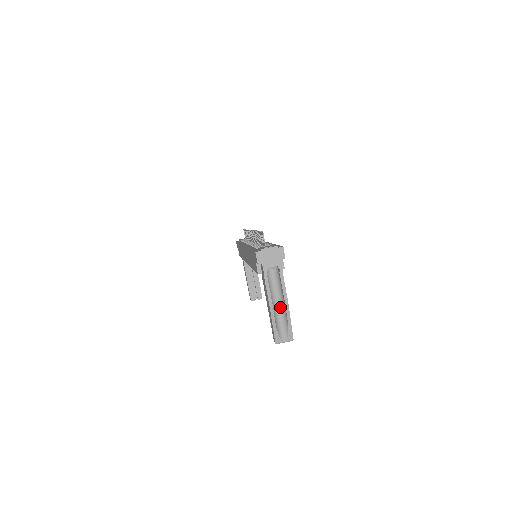
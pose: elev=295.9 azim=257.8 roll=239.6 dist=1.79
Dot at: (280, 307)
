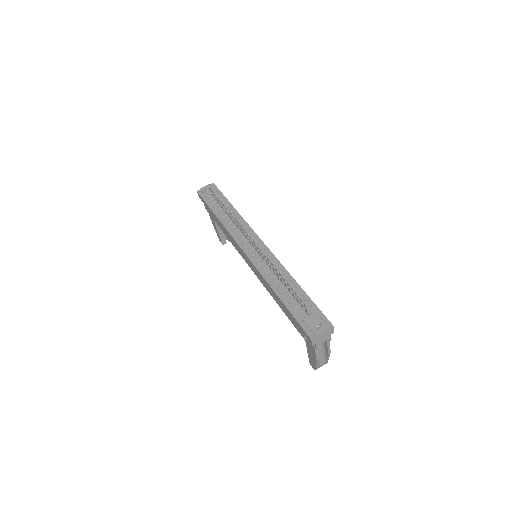
Dot at: (320, 351)
